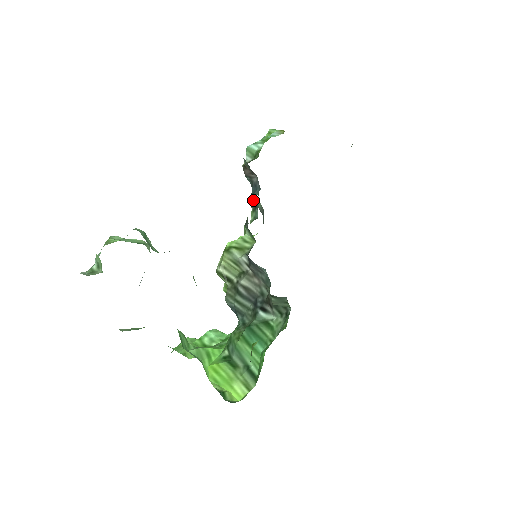
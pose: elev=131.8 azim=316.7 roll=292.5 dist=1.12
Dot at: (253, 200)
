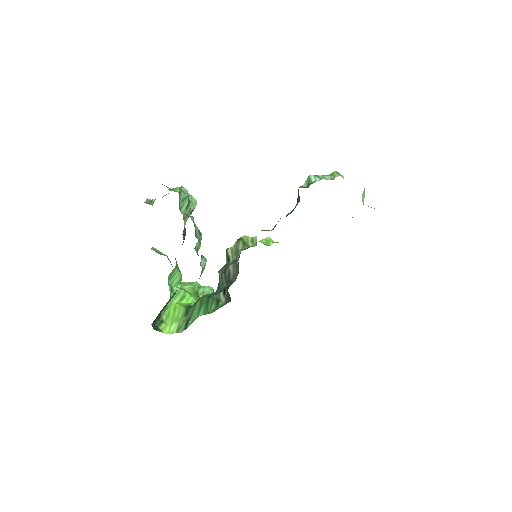
Dot at: occluded
